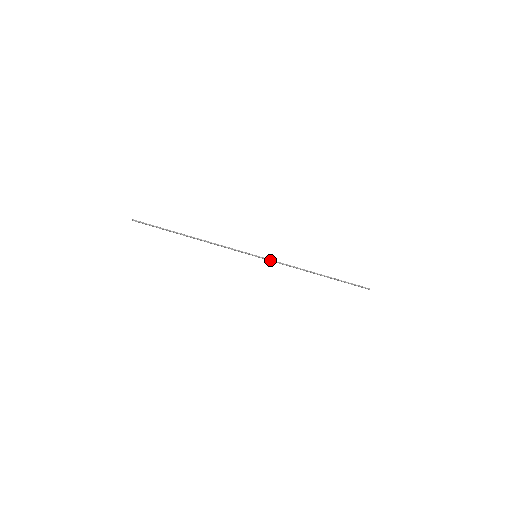
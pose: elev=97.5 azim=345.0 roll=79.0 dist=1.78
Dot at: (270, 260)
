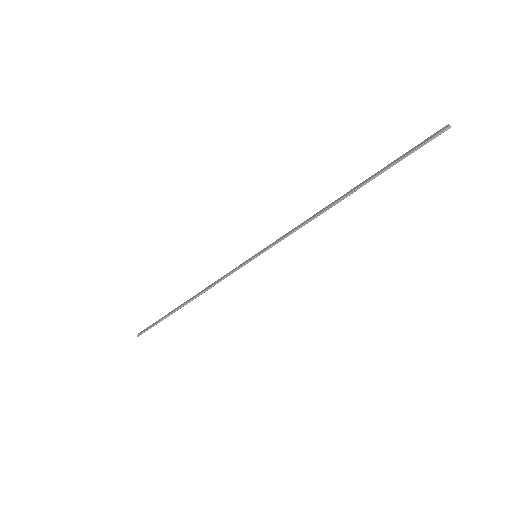
Dot at: occluded
